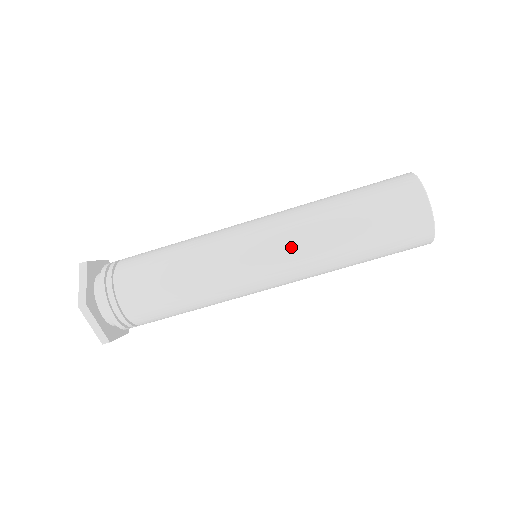
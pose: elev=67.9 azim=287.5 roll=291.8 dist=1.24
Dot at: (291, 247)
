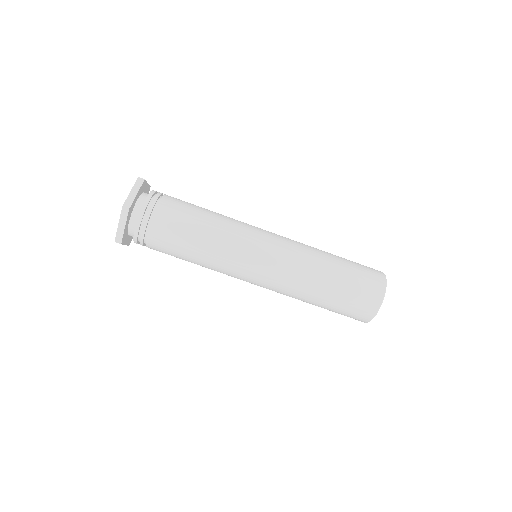
Dot at: (293, 243)
